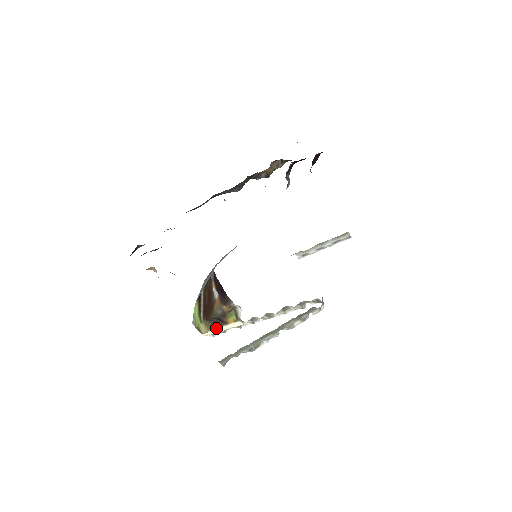
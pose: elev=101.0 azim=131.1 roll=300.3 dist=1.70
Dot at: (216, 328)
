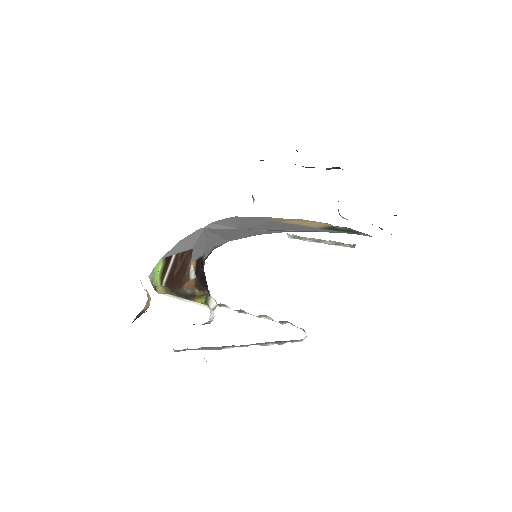
Dot at: (176, 296)
